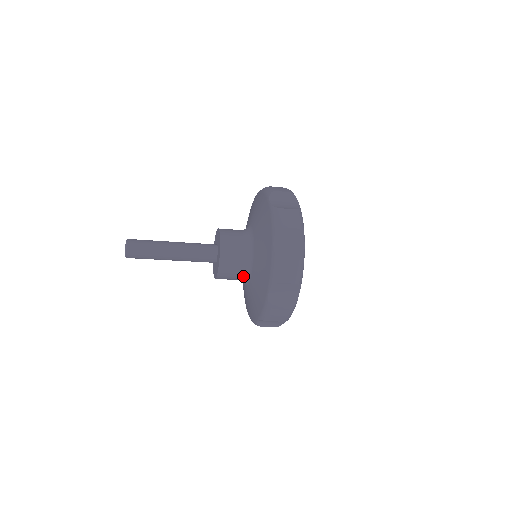
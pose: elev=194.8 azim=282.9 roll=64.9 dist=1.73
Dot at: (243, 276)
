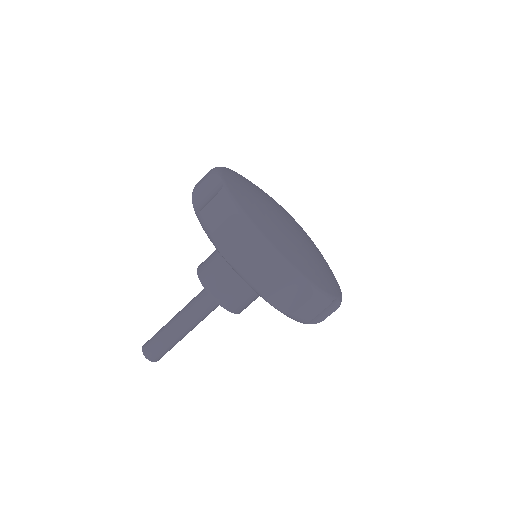
Dot at: (224, 262)
